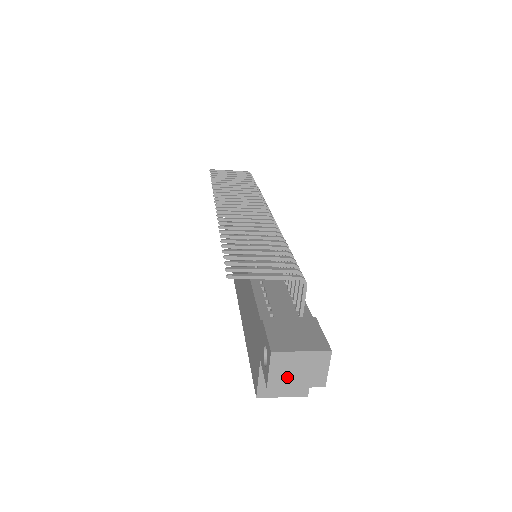
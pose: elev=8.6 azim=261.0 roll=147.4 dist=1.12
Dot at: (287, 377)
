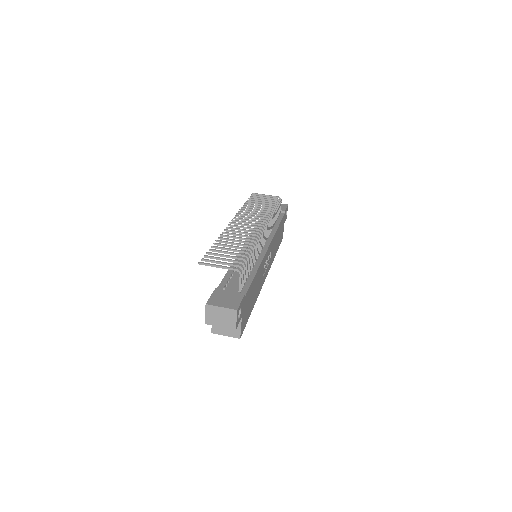
Dot at: (215, 320)
